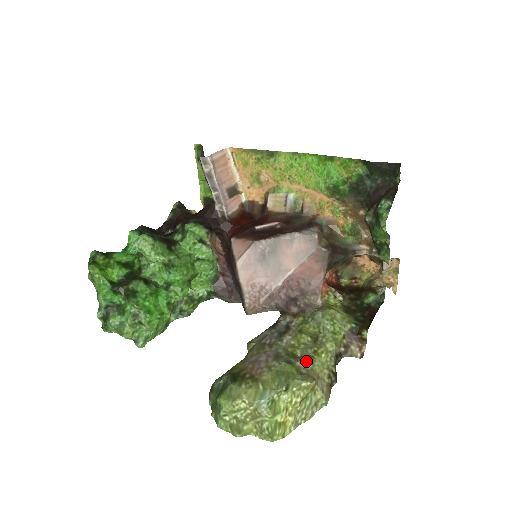
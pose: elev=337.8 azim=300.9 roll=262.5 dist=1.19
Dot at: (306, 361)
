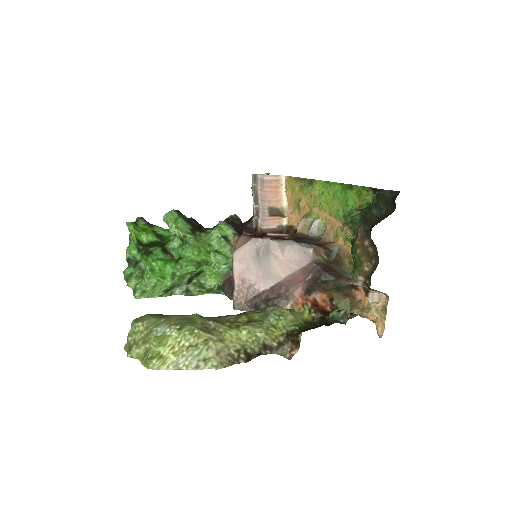
Dot at: (220, 324)
